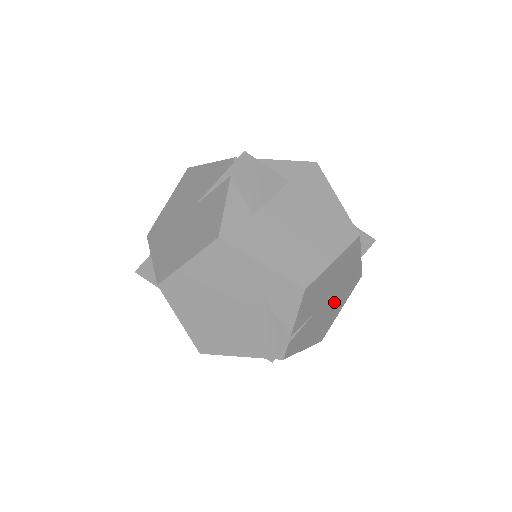
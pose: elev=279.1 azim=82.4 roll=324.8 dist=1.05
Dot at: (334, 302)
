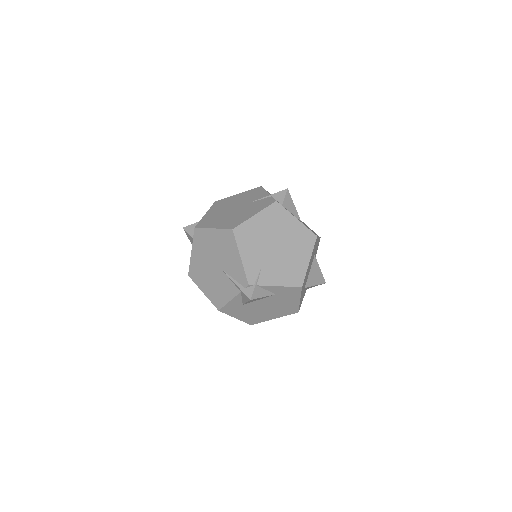
Dot at: occluded
